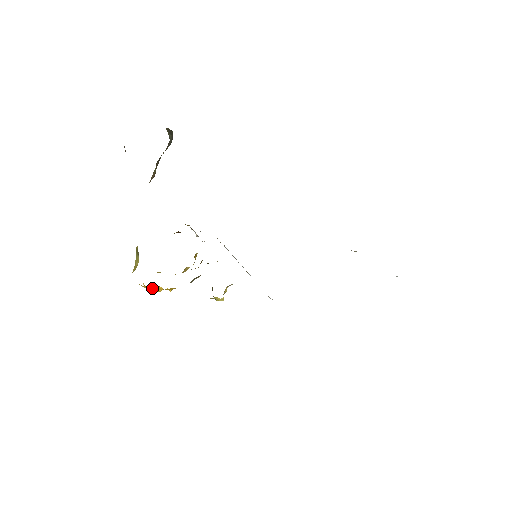
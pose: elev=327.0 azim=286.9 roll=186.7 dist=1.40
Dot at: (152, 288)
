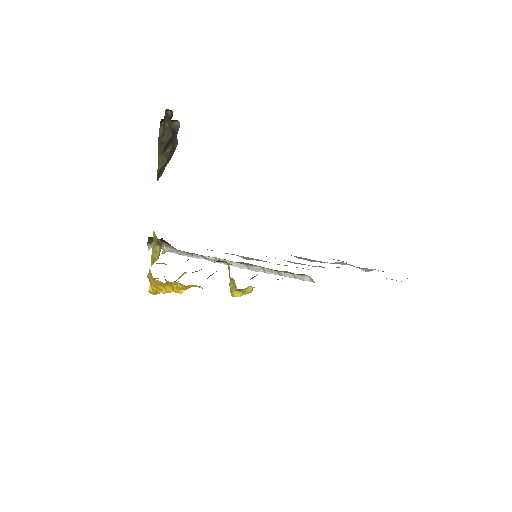
Dot at: (167, 287)
